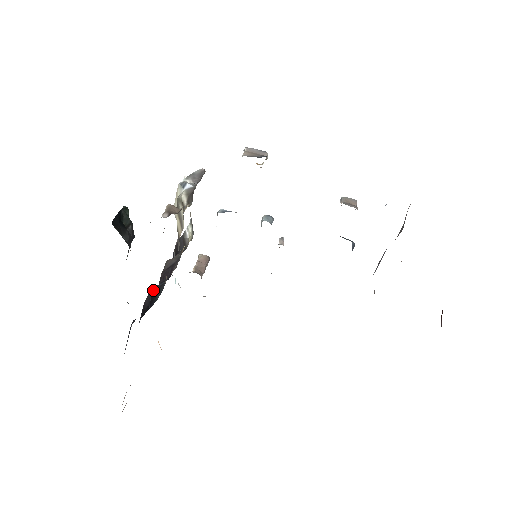
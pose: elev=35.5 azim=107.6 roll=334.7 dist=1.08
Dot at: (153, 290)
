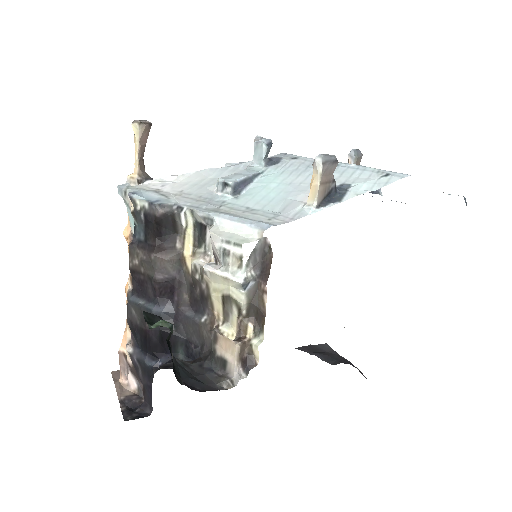
Dot at: occluded
